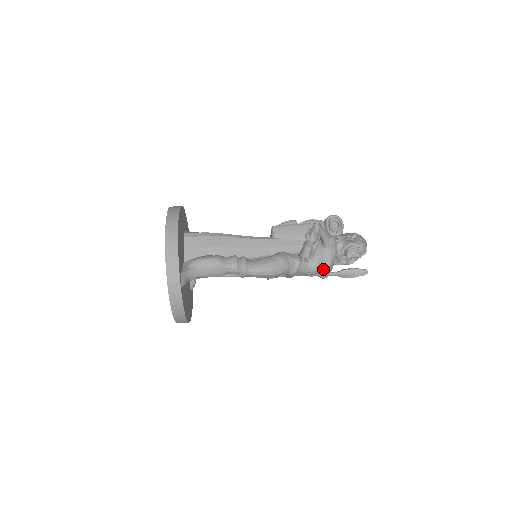
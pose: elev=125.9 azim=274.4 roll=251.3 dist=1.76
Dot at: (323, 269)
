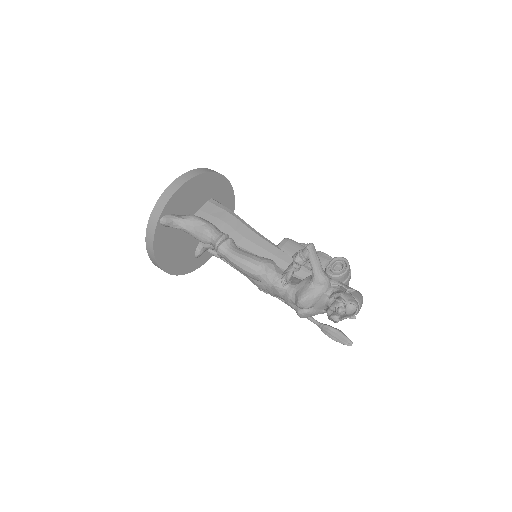
Dot at: (297, 300)
